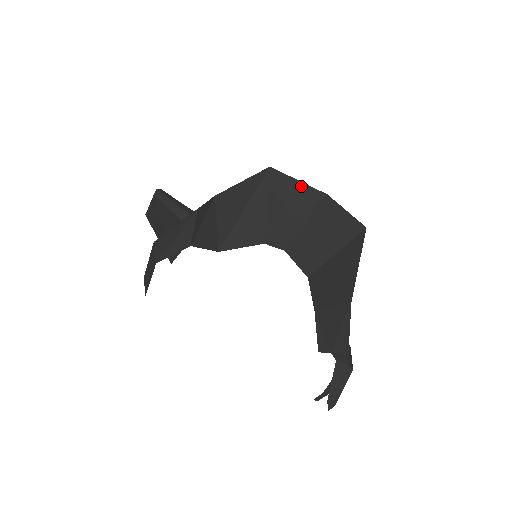
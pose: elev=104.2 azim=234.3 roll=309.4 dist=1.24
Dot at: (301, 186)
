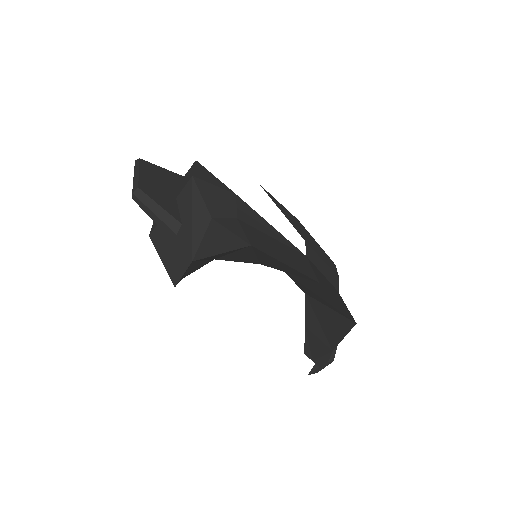
Dot at: (290, 268)
